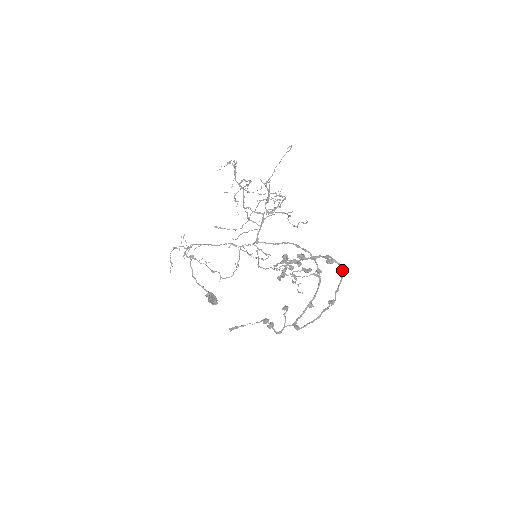
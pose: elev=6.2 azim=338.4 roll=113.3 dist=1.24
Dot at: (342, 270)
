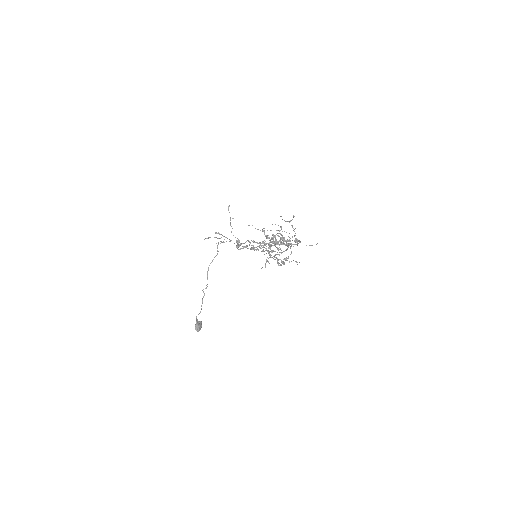
Dot at: (300, 242)
